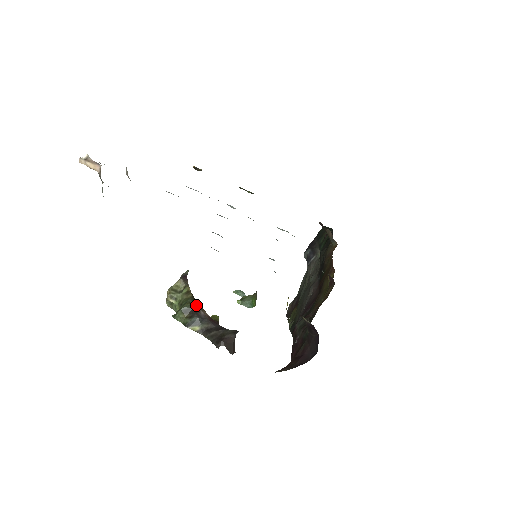
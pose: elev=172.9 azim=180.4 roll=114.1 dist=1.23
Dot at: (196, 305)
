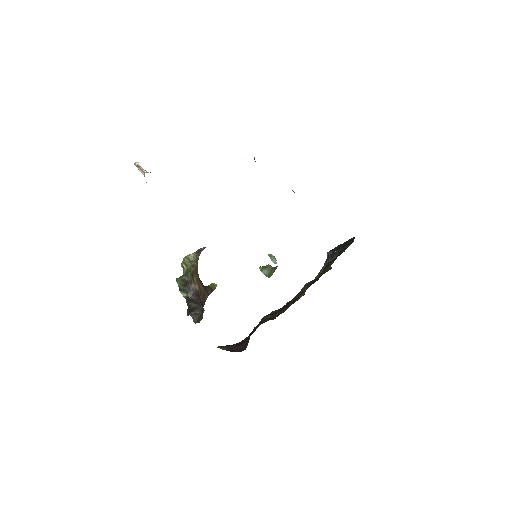
Dot at: (191, 279)
